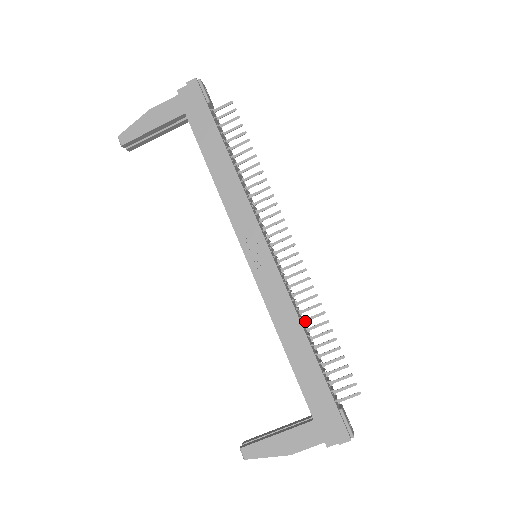
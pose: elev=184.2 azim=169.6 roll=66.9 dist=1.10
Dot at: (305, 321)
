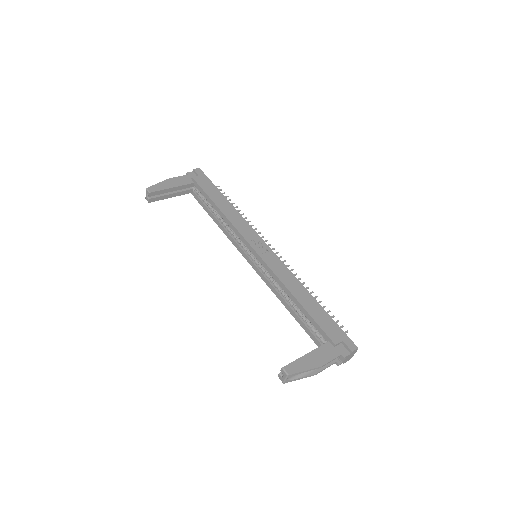
Dot at: occluded
